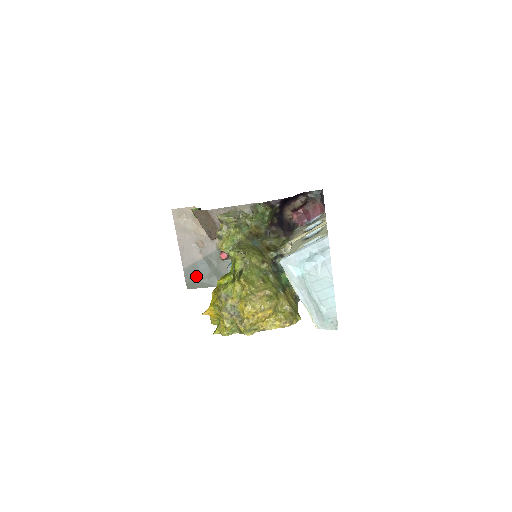
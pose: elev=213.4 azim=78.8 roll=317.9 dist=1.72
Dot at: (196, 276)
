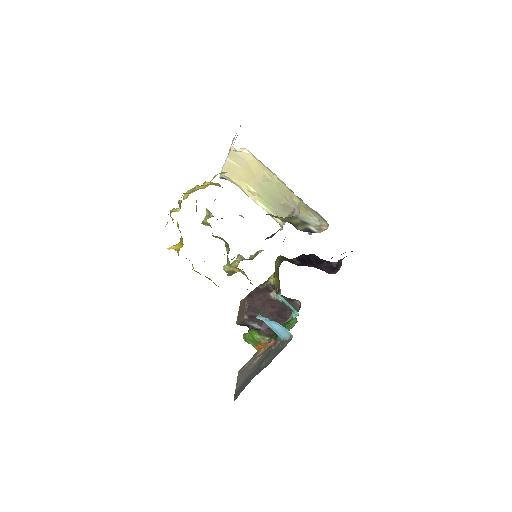
Dot at: occluded
